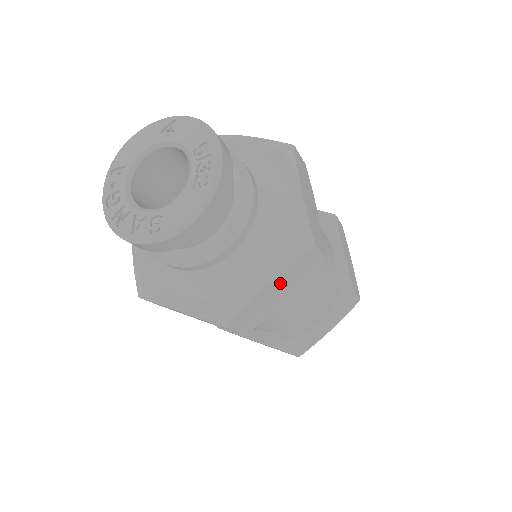
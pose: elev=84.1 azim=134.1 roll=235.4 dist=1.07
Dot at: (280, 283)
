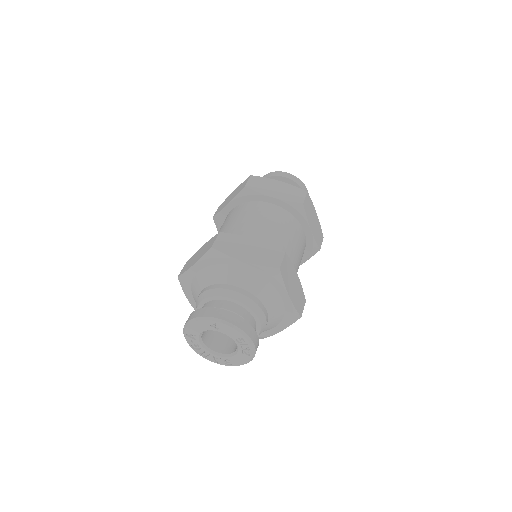
Dot at: occluded
